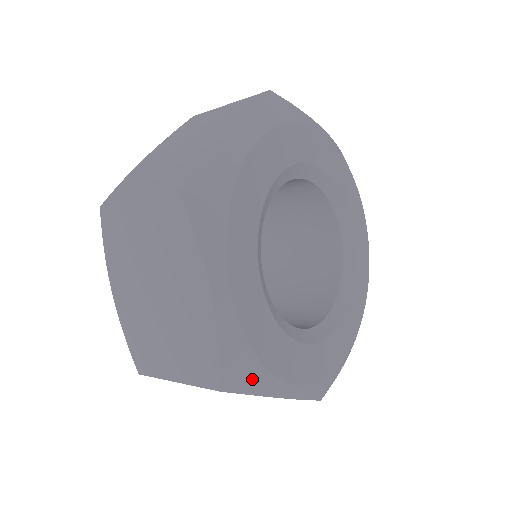
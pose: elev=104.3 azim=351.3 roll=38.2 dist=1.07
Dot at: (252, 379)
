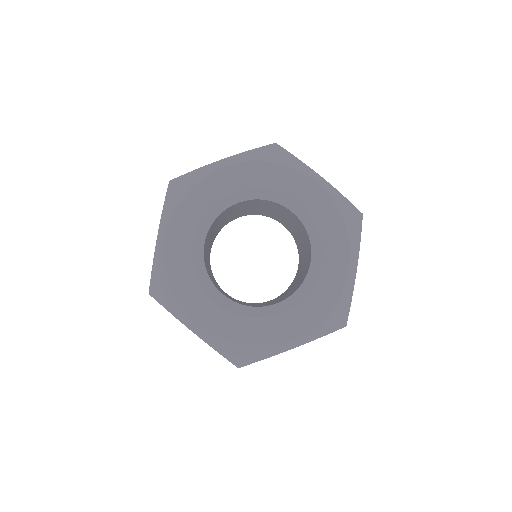
Dot at: (251, 355)
